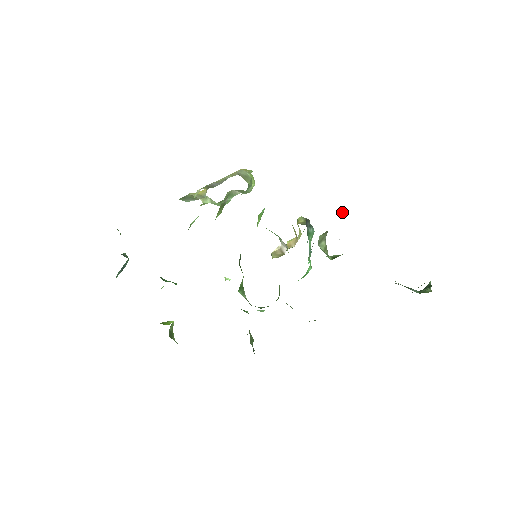
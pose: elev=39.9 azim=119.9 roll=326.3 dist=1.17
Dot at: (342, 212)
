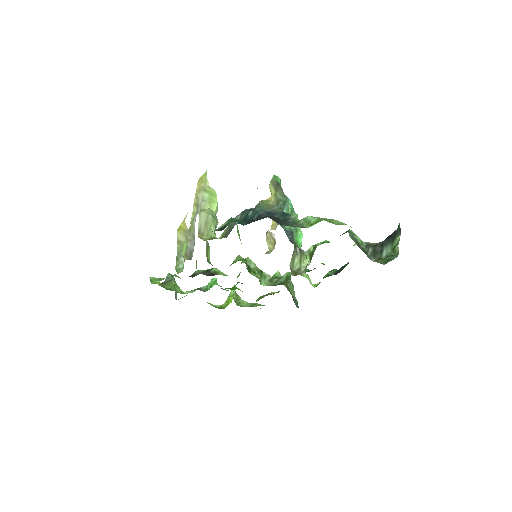
Dot at: (297, 216)
